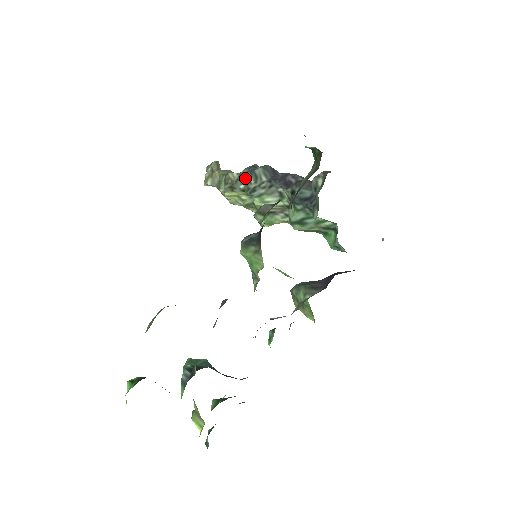
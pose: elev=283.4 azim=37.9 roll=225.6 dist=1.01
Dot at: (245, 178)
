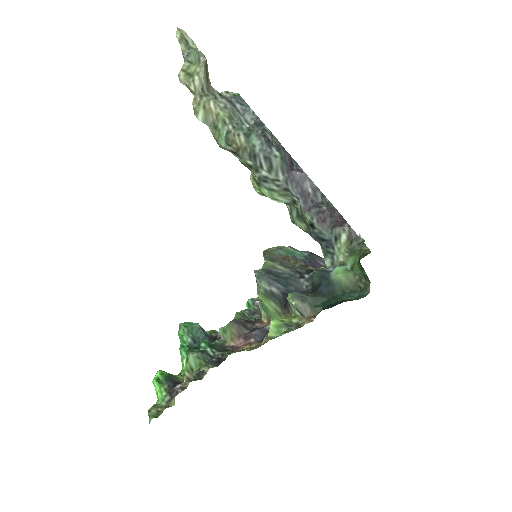
Dot at: (256, 157)
